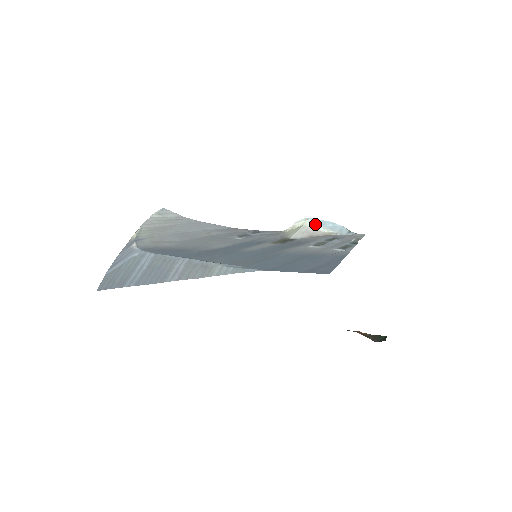
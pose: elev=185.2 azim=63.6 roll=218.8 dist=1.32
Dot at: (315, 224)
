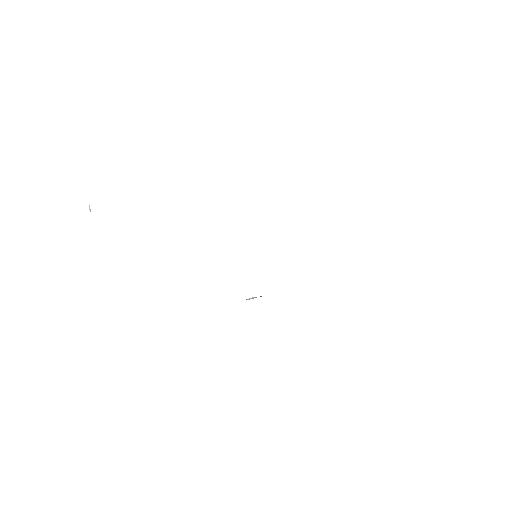
Dot at: occluded
